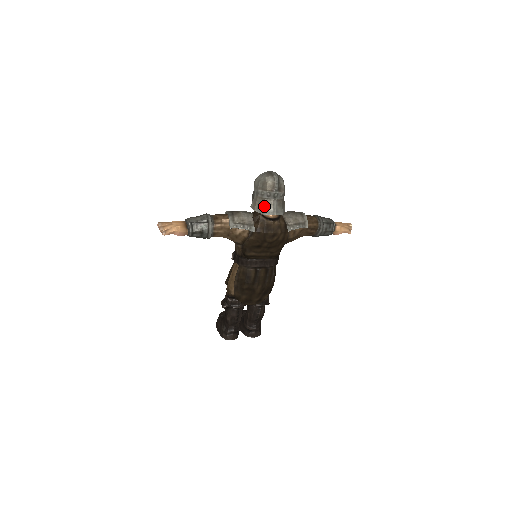
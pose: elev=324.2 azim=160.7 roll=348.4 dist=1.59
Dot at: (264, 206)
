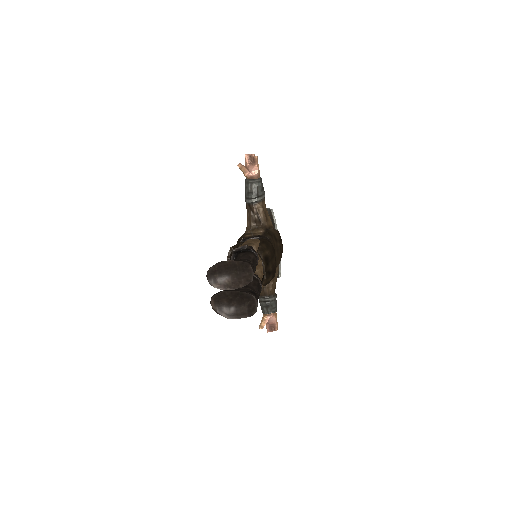
Dot at: occluded
